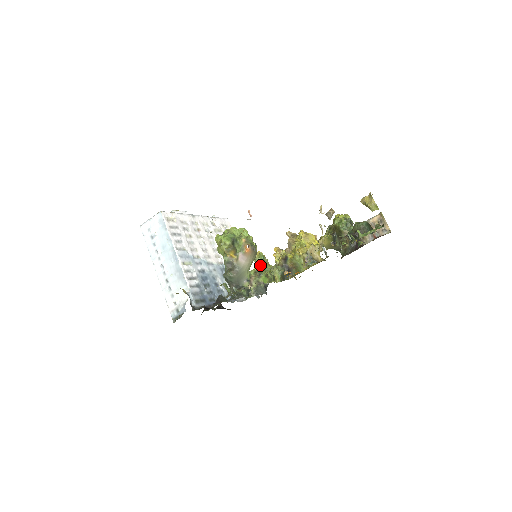
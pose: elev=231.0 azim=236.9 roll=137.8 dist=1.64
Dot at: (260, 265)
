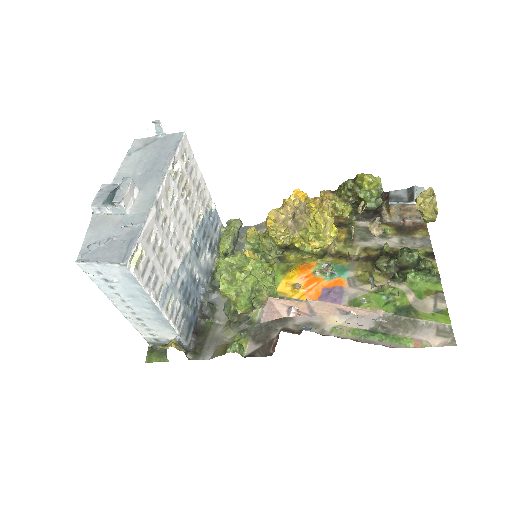
Dot at: (253, 249)
